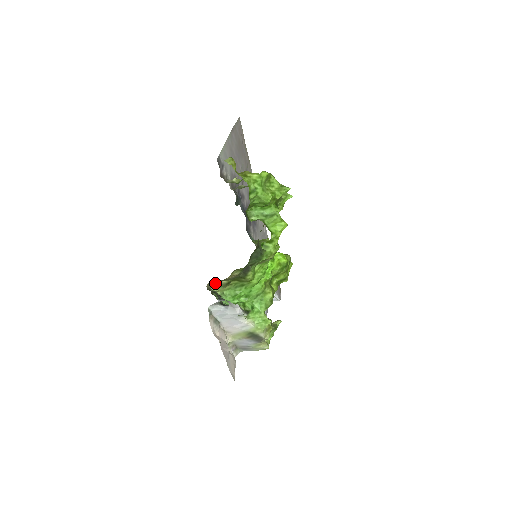
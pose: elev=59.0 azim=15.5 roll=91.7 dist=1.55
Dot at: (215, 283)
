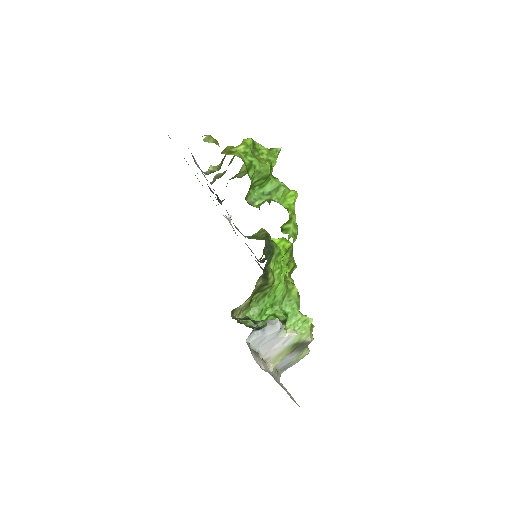
Dot at: (237, 309)
